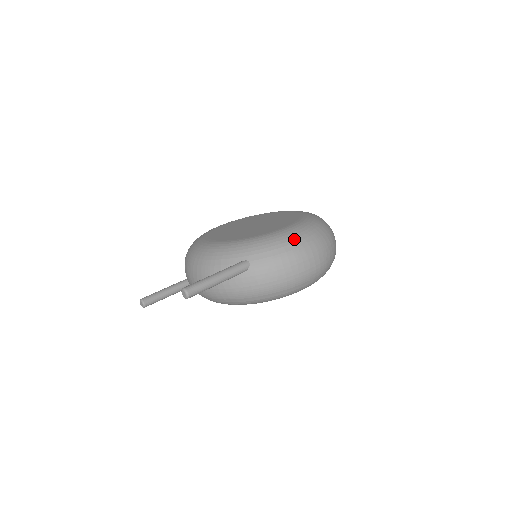
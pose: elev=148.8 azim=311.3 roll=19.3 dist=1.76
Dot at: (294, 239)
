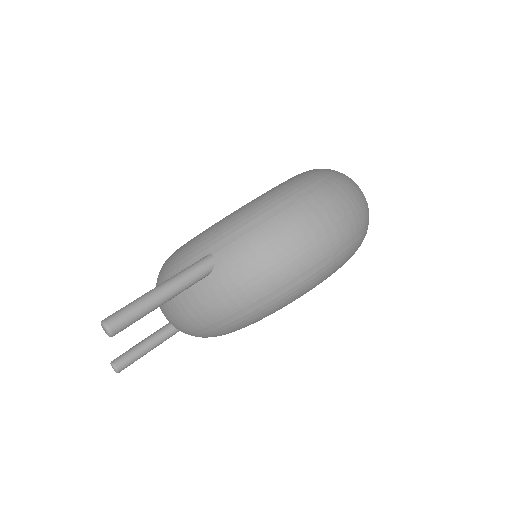
Dot at: (277, 200)
